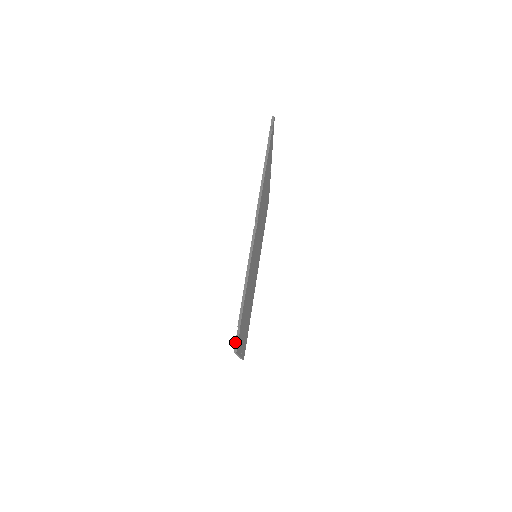
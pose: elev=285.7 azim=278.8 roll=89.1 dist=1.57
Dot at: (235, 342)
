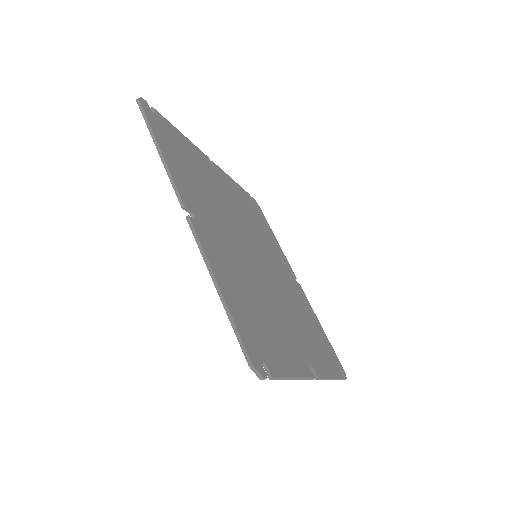
Dot at: occluded
